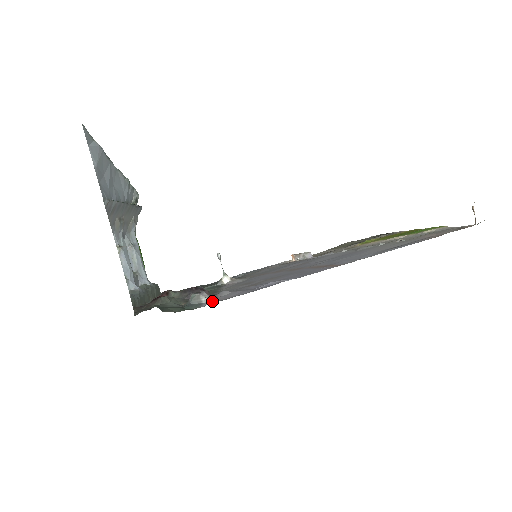
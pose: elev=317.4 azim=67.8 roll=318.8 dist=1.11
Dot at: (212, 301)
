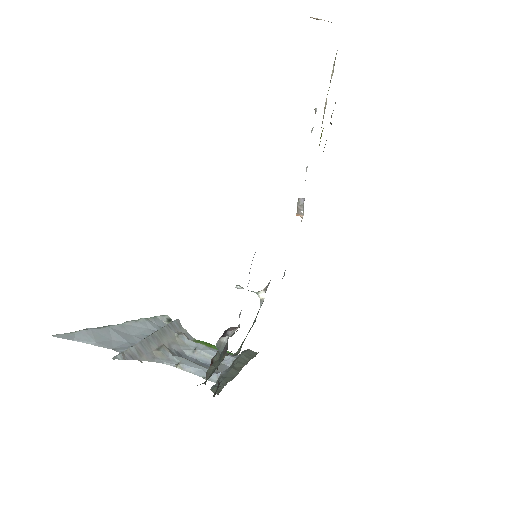
Dot at: occluded
